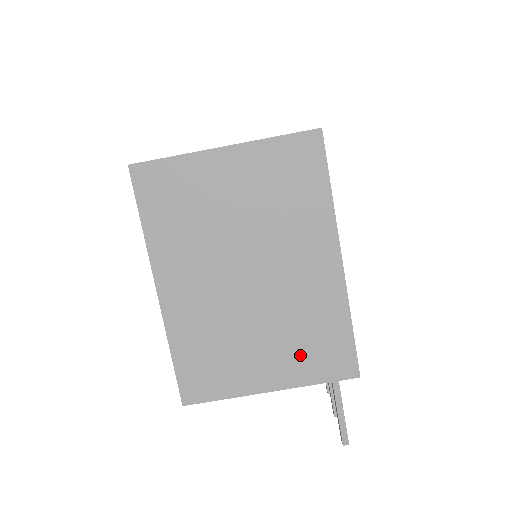
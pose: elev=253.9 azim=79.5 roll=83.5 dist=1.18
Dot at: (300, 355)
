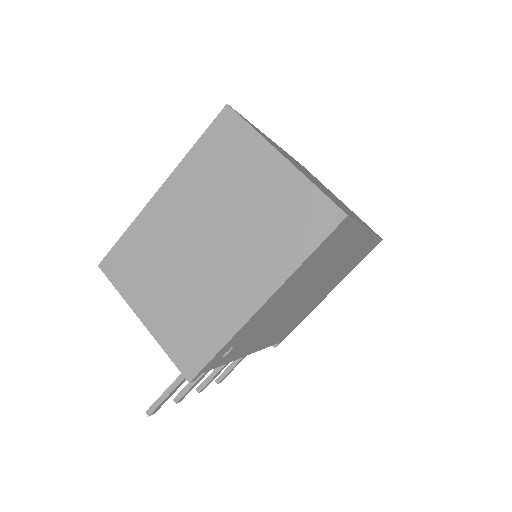
Dot at: (178, 324)
